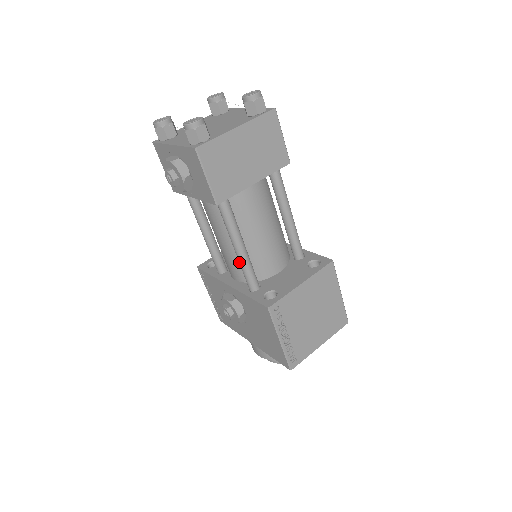
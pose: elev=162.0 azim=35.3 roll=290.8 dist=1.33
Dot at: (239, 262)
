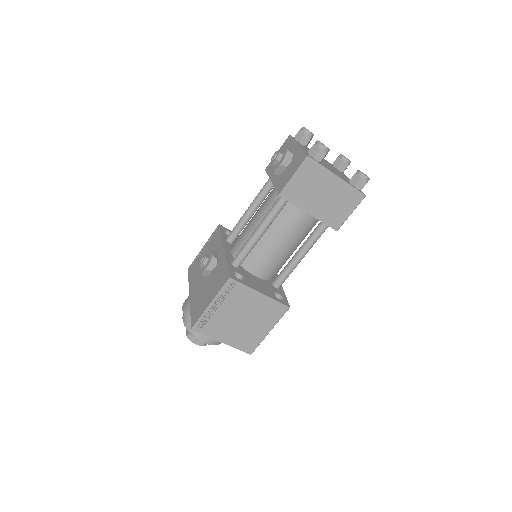
Dot at: (247, 240)
